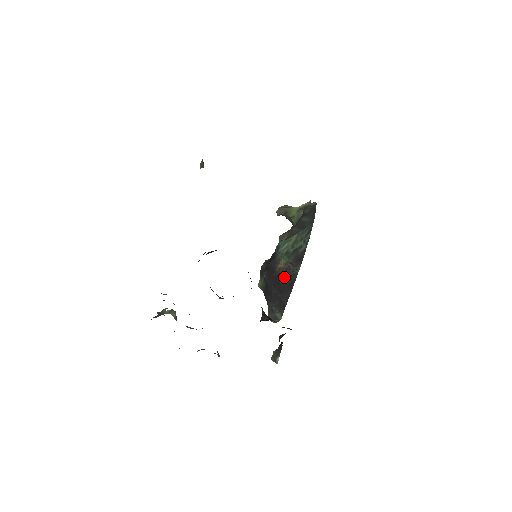
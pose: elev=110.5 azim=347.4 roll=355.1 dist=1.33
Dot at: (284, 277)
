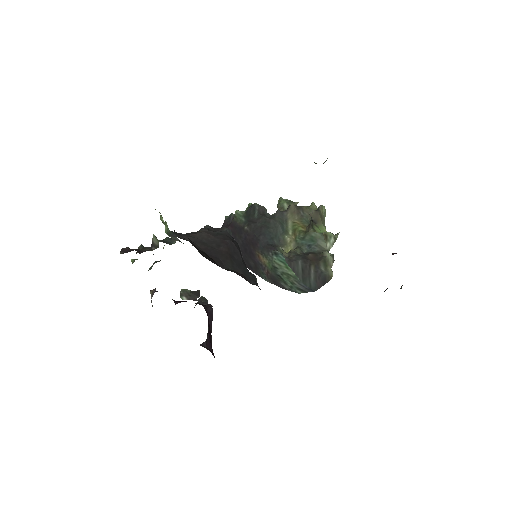
Dot at: (254, 261)
